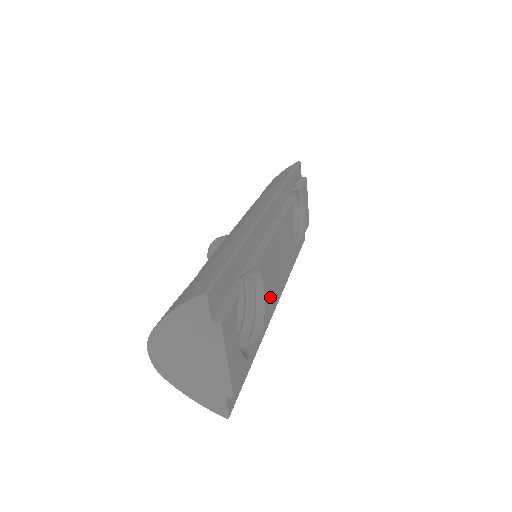
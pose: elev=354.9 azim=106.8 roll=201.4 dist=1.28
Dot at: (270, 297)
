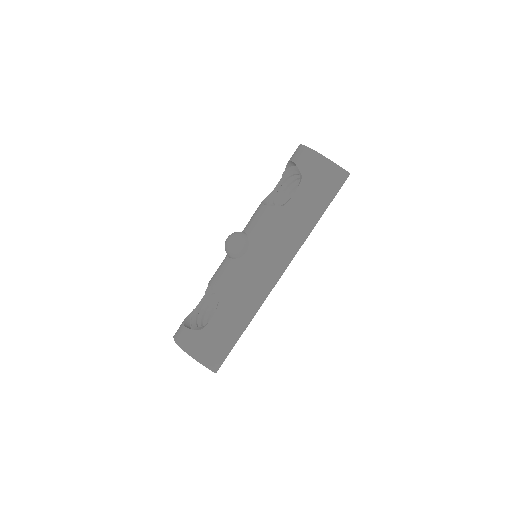
Dot at: occluded
